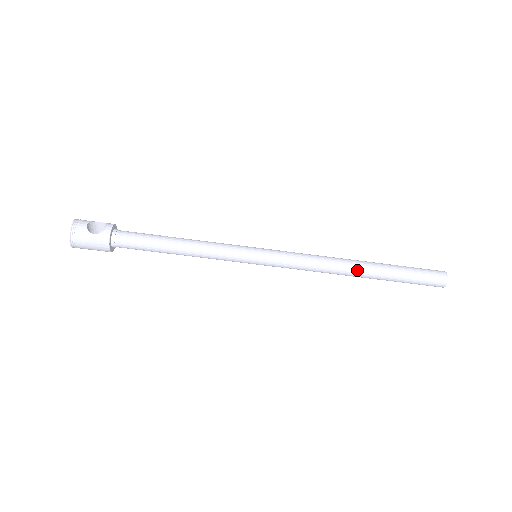
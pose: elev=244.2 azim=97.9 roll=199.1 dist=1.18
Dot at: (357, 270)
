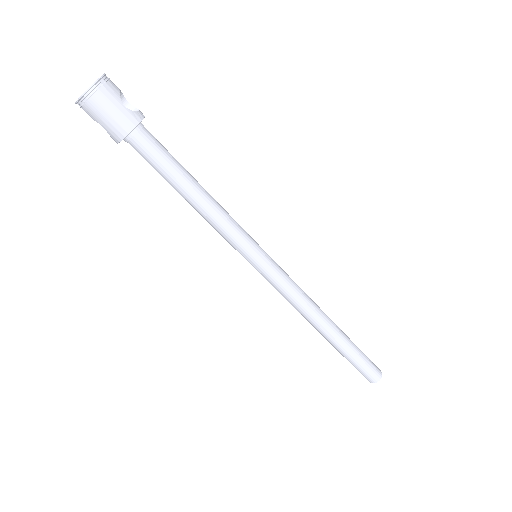
Dot at: (329, 326)
